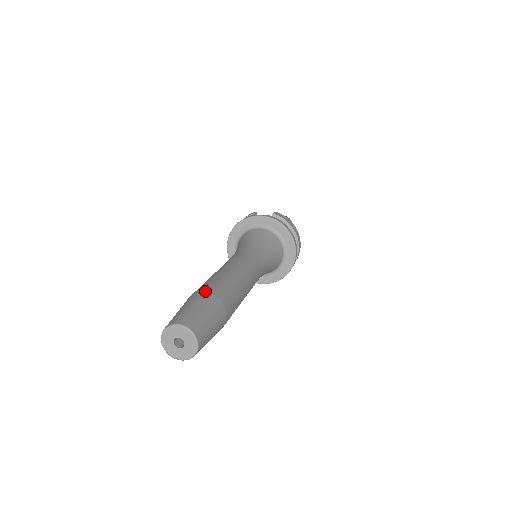
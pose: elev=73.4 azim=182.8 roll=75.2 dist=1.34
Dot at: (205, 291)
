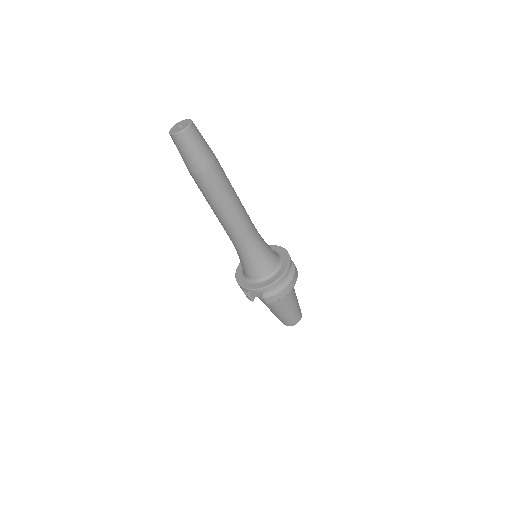
Dot at: occluded
